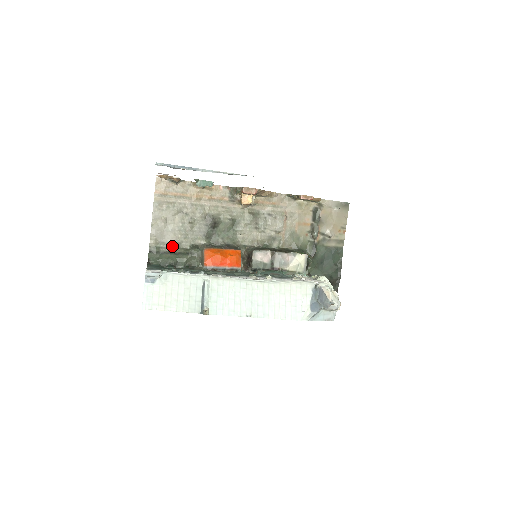
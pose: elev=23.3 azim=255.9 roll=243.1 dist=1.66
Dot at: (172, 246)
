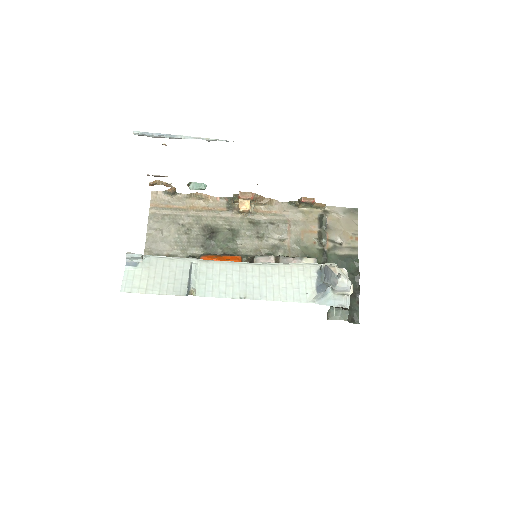
Dot at: occluded
